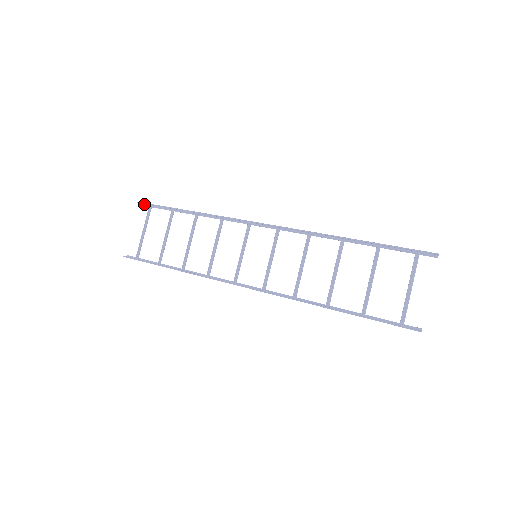
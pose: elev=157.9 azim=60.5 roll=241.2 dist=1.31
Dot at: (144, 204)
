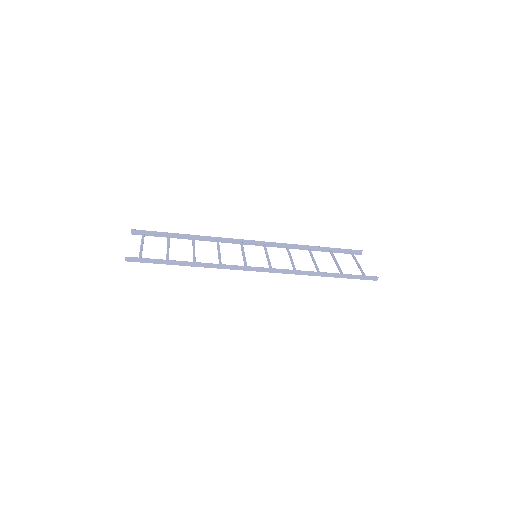
Dot at: (135, 233)
